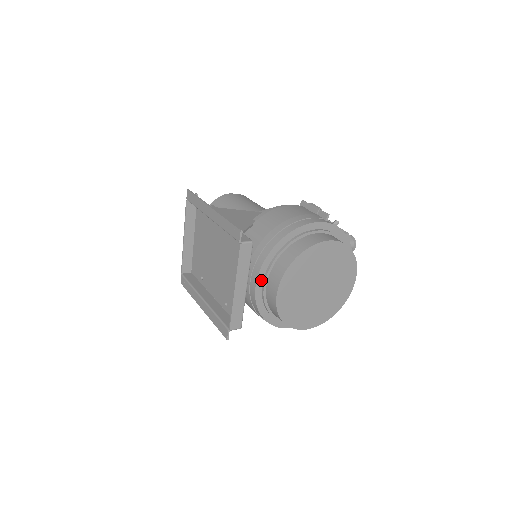
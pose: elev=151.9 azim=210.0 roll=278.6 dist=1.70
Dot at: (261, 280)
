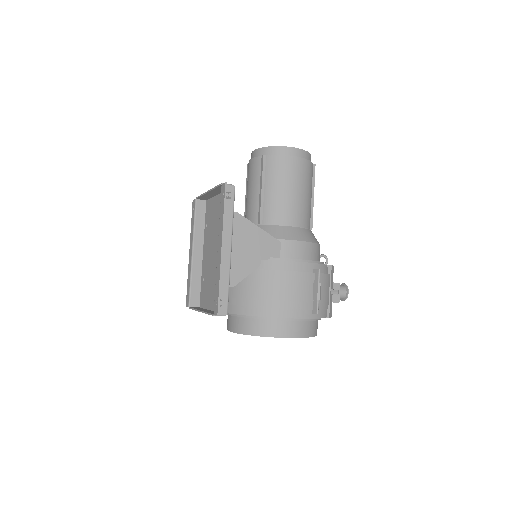
Dot at: occluded
